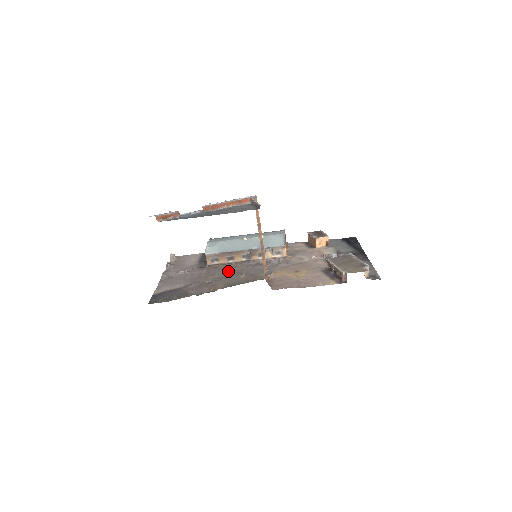
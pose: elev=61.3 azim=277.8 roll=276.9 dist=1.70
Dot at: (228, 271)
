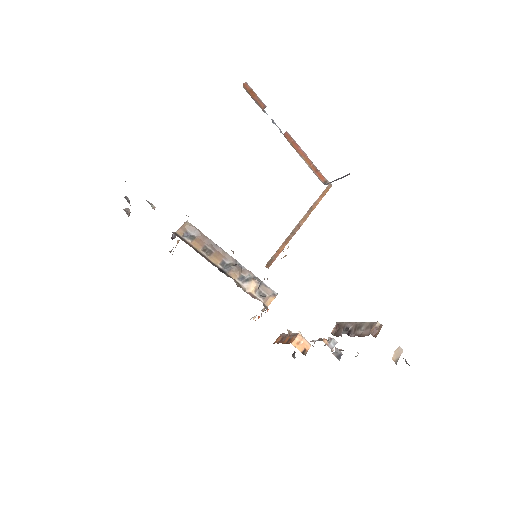
Dot at: occluded
